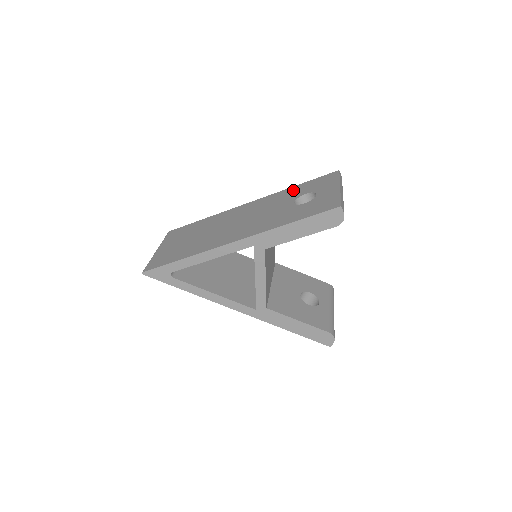
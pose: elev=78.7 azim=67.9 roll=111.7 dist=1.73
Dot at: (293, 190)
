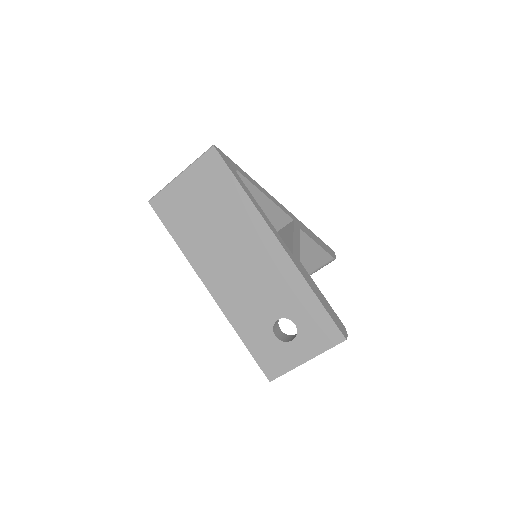
Dot at: (304, 299)
